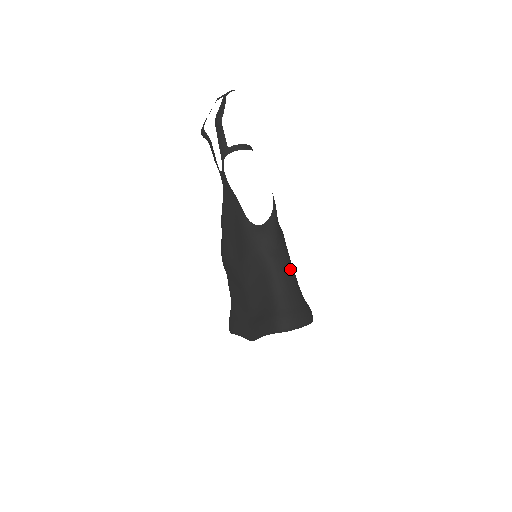
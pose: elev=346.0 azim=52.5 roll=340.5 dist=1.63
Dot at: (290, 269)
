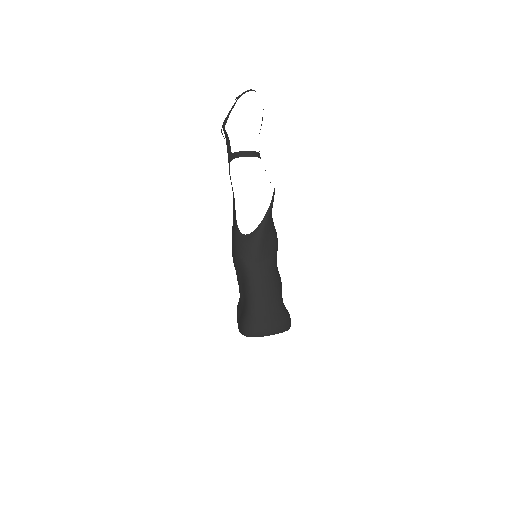
Dot at: (268, 280)
